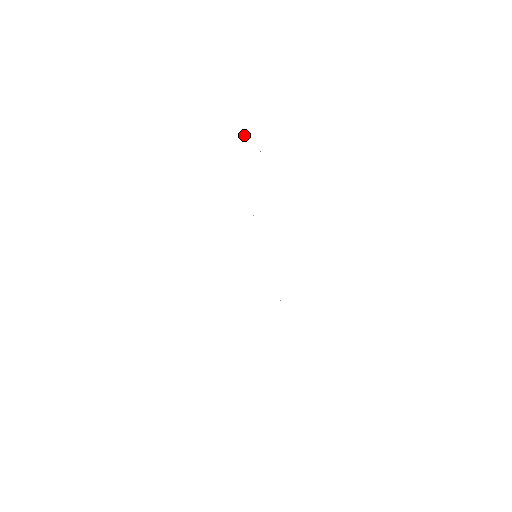
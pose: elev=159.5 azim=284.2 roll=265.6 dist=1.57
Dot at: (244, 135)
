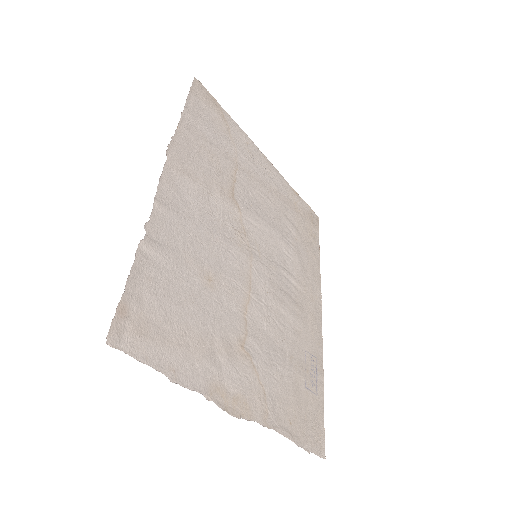
Dot at: (304, 201)
